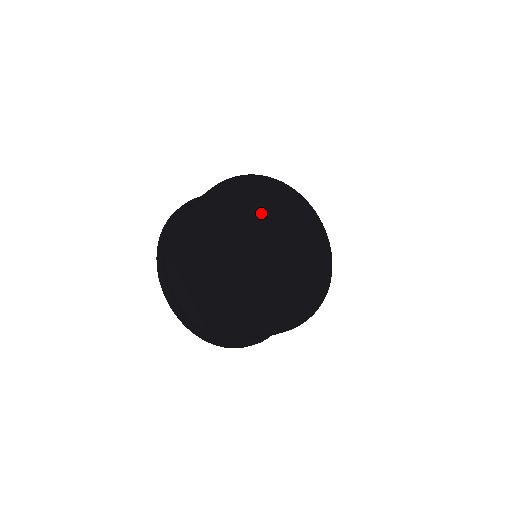
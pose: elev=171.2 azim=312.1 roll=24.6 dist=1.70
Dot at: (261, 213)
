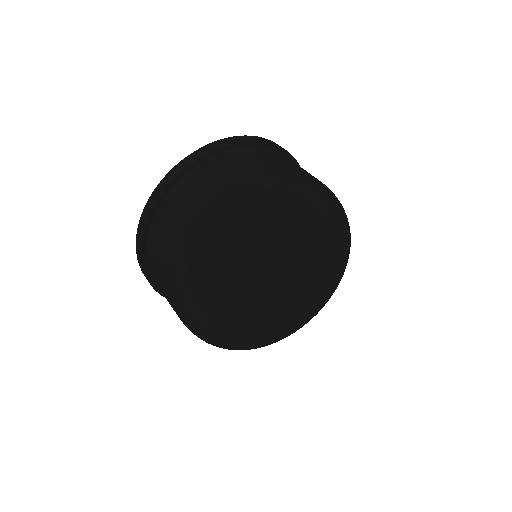
Dot at: (262, 292)
